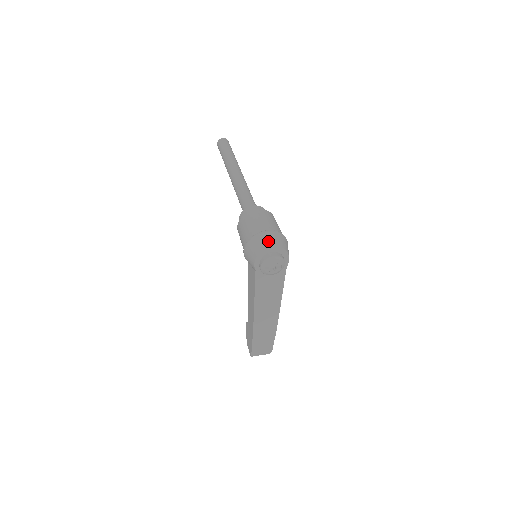
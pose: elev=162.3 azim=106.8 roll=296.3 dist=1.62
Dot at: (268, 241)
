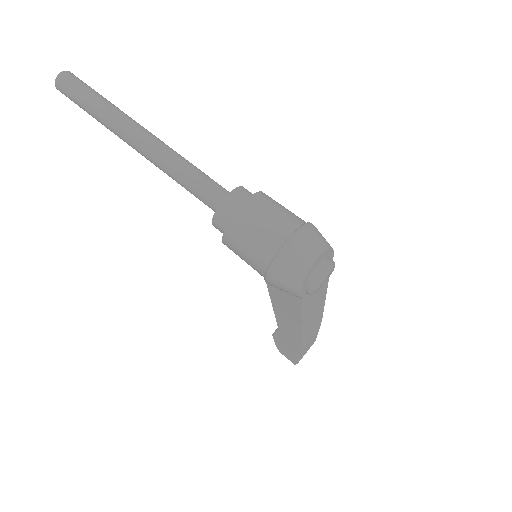
Dot at: (308, 253)
